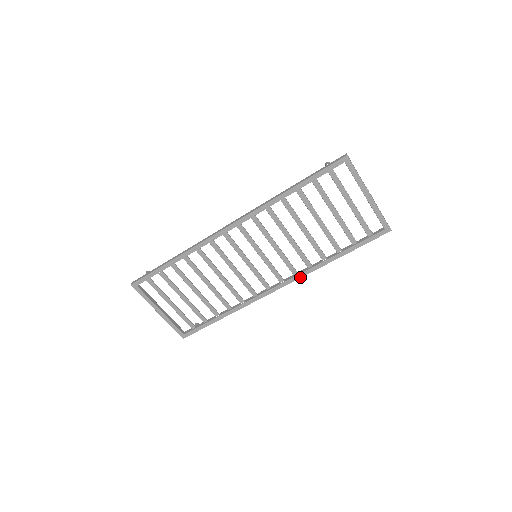
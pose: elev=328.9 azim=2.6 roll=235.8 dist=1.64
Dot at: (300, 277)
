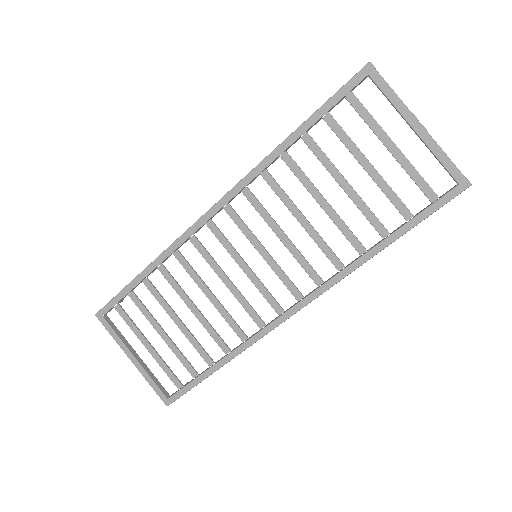
Dot at: (327, 288)
